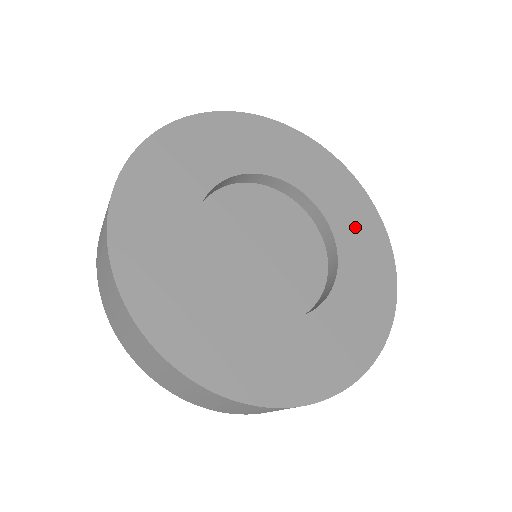
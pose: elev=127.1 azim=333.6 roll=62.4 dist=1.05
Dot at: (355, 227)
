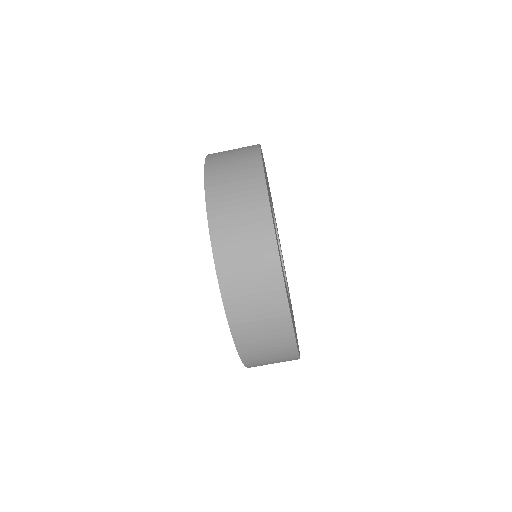
Dot at: occluded
